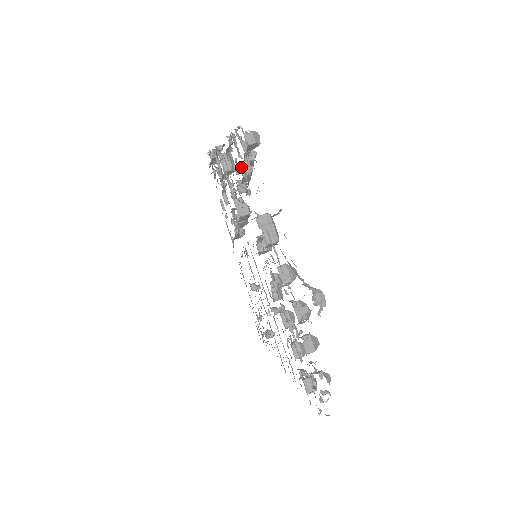
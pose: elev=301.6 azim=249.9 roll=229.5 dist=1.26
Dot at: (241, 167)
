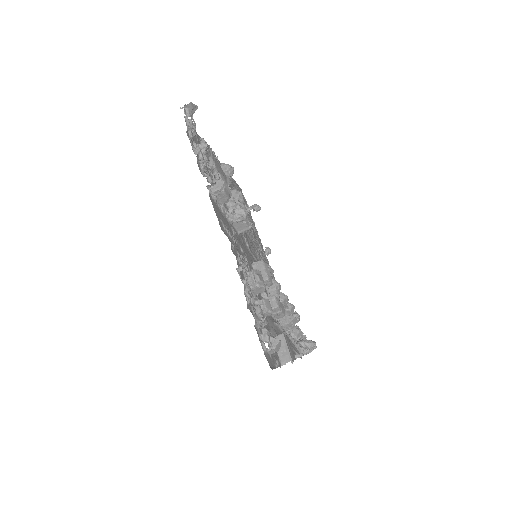
Dot at: (253, 291)
